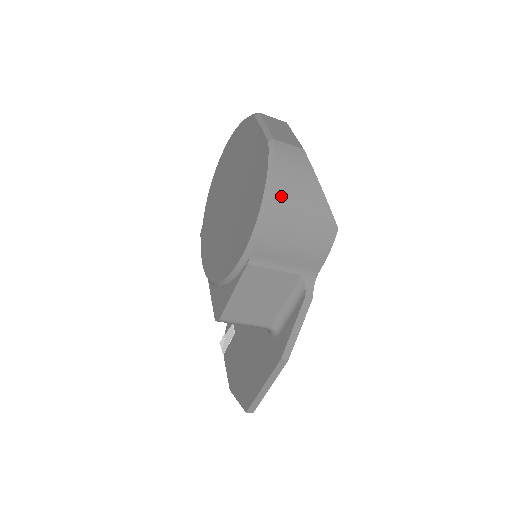
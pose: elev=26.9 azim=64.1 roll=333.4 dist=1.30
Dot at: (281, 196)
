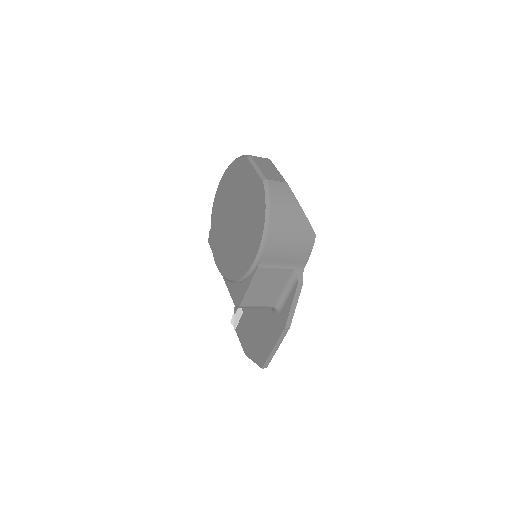
Dot at: (277, 219)
